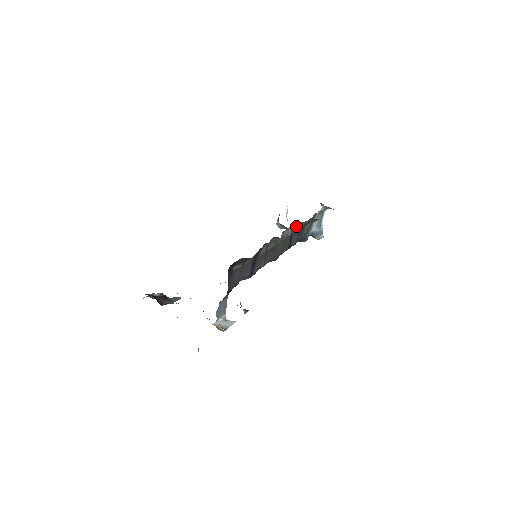
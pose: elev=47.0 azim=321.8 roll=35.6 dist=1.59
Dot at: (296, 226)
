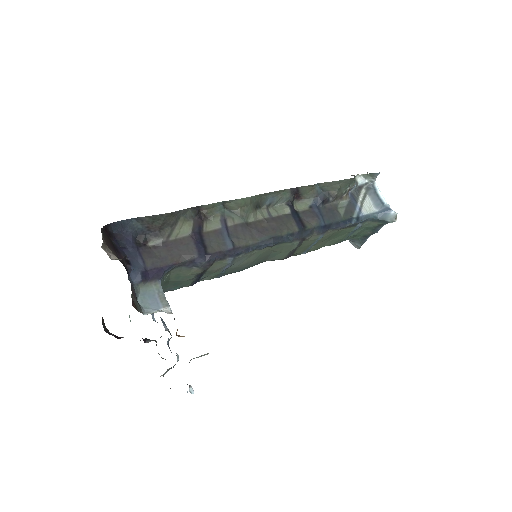
Dot at: (303, 204)
